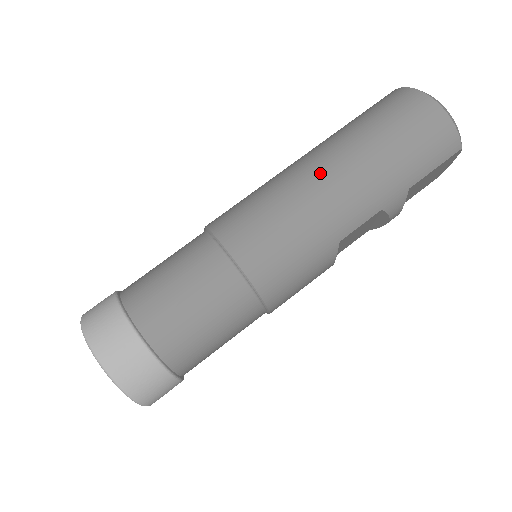
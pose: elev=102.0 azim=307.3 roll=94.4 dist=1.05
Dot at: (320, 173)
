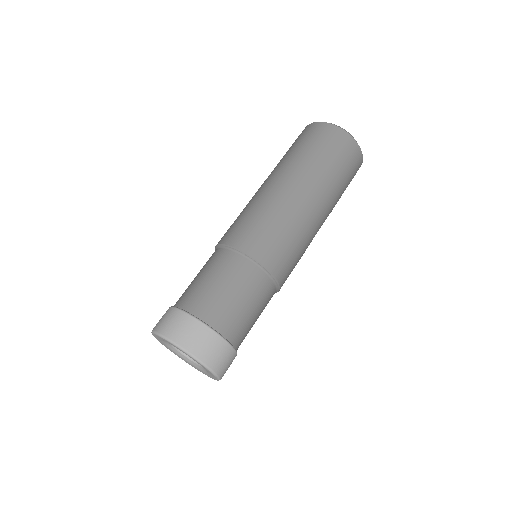
Dot at: (303, 198)
